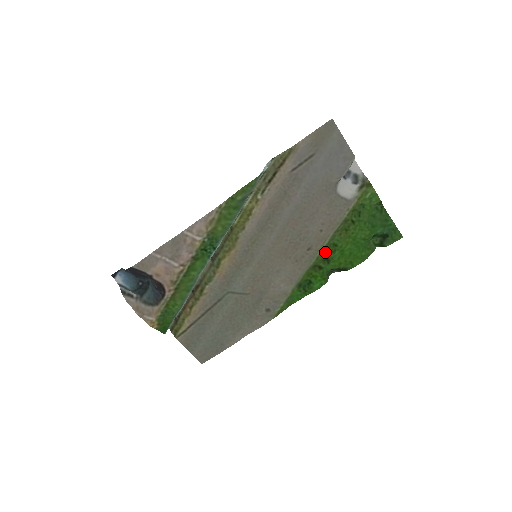
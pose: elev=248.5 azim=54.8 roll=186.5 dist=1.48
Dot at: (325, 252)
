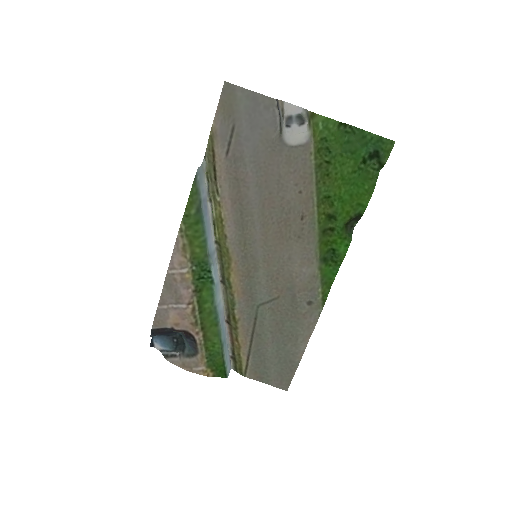
Dot at: (323, 211)
